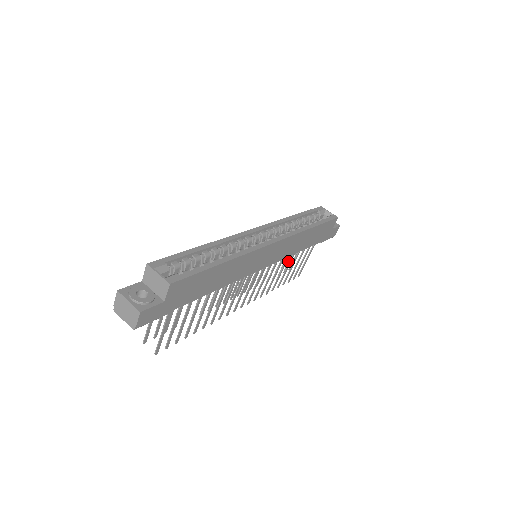
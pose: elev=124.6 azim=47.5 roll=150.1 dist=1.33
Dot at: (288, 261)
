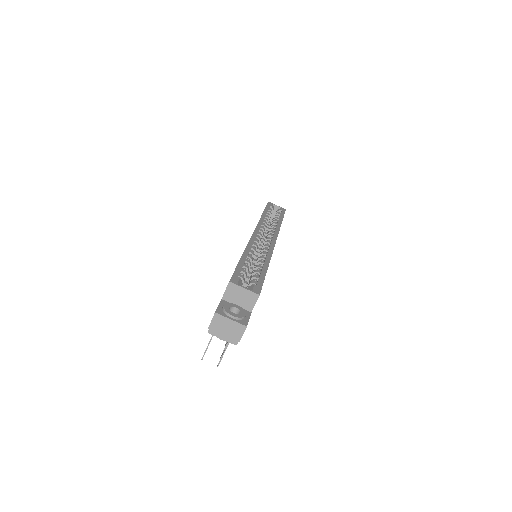
Dot at: occluded
